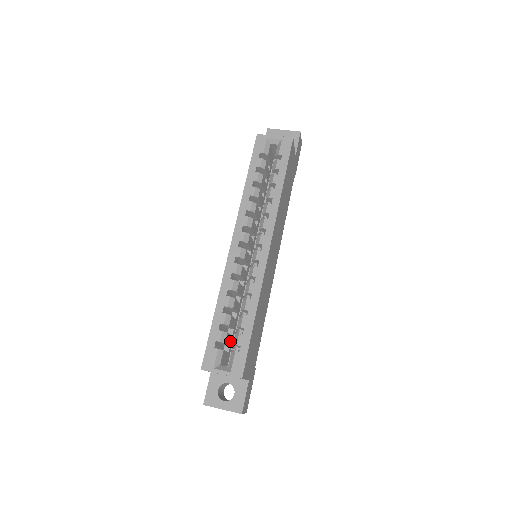
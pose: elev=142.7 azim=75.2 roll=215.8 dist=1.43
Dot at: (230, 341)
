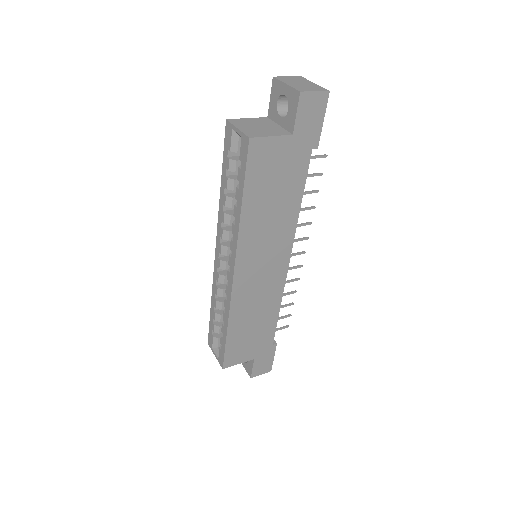
Dot at: occluded
